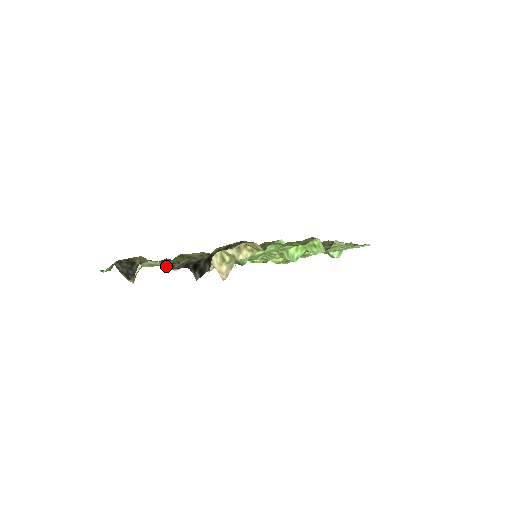
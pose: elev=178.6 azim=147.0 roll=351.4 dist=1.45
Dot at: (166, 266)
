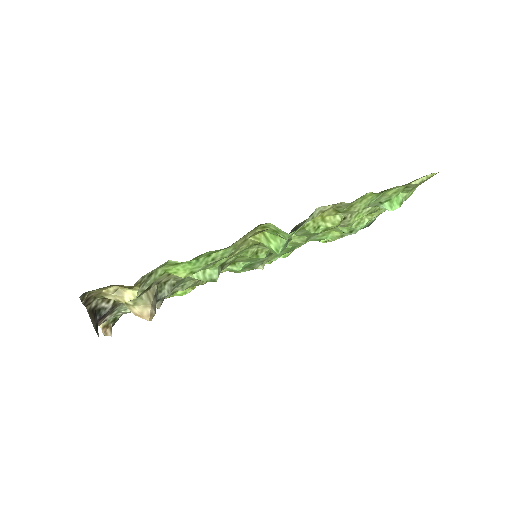
Dot at: occluded
